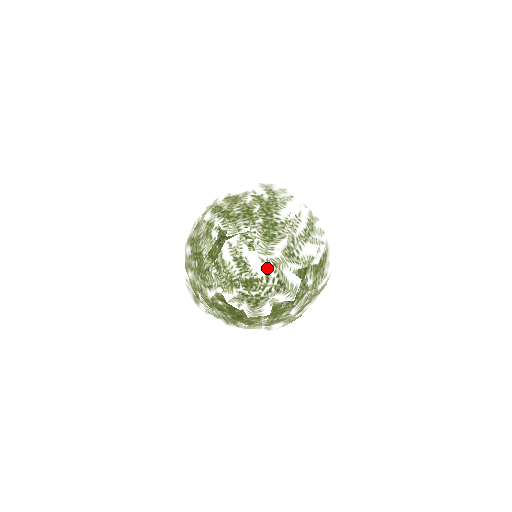
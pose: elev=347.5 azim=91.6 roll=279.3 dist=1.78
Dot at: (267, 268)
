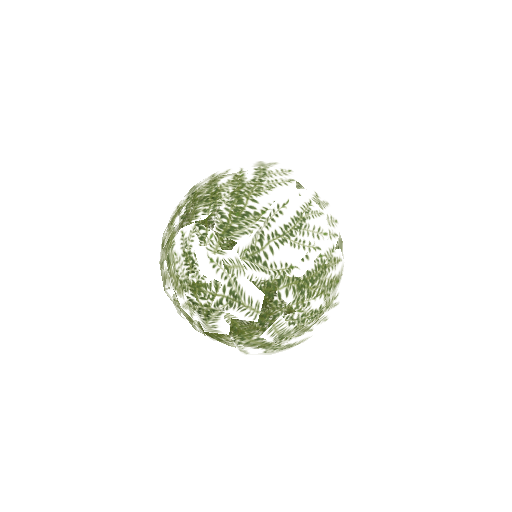
Dot at: (216, 271)
